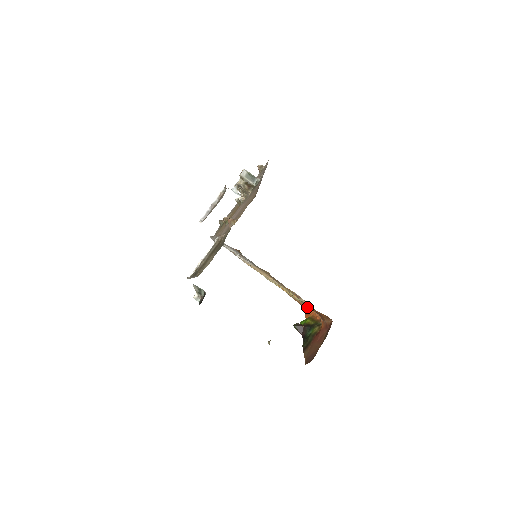
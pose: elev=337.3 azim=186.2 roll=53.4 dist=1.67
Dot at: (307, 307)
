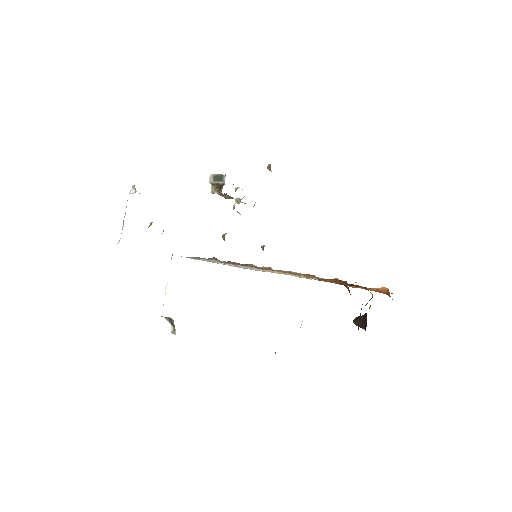
Dot at: (383, 291)
